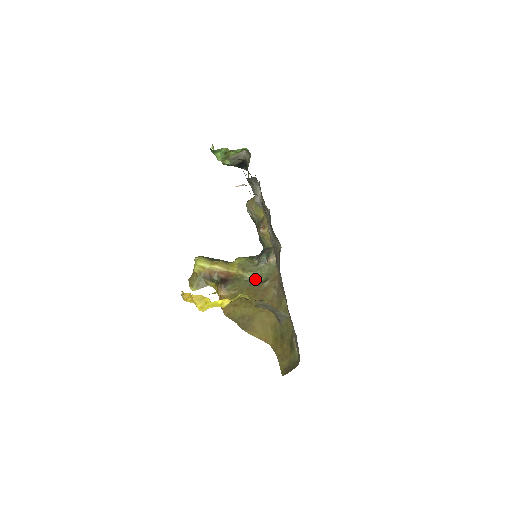
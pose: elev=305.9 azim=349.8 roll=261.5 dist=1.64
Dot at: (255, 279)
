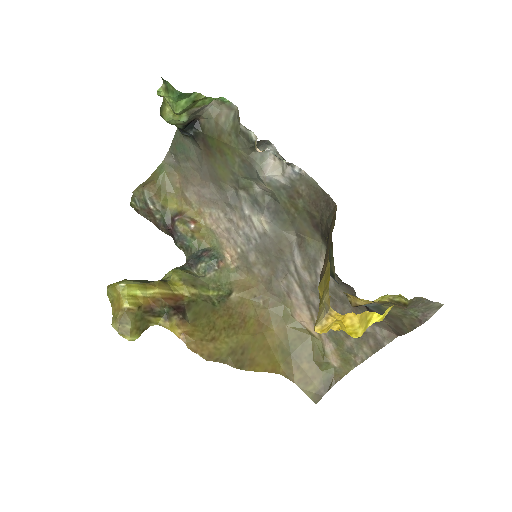
Dot at: (214, 295)
